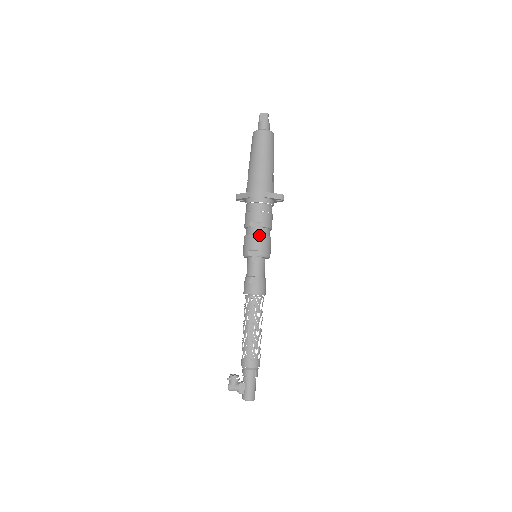
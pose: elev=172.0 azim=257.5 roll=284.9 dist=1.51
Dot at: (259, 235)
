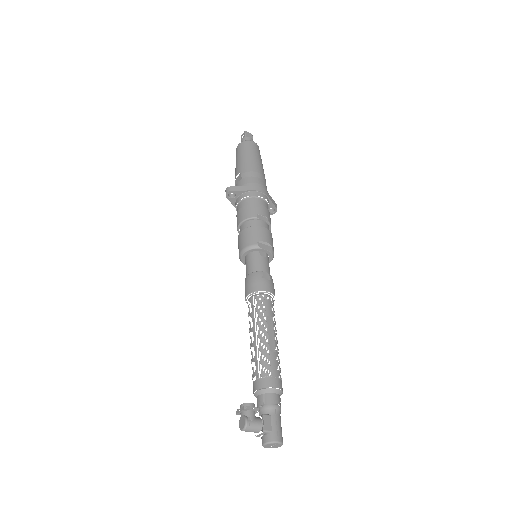
Dot at: (268, 229)
